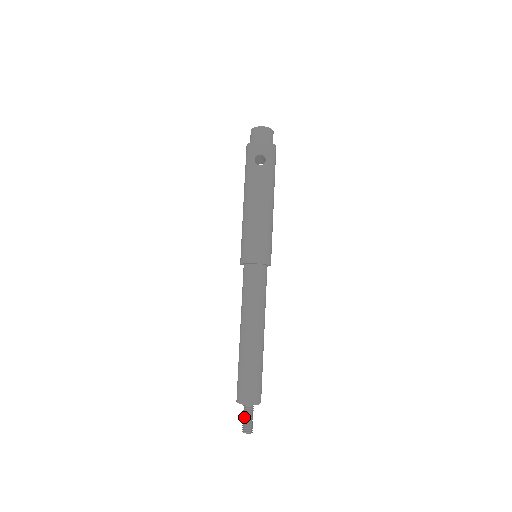
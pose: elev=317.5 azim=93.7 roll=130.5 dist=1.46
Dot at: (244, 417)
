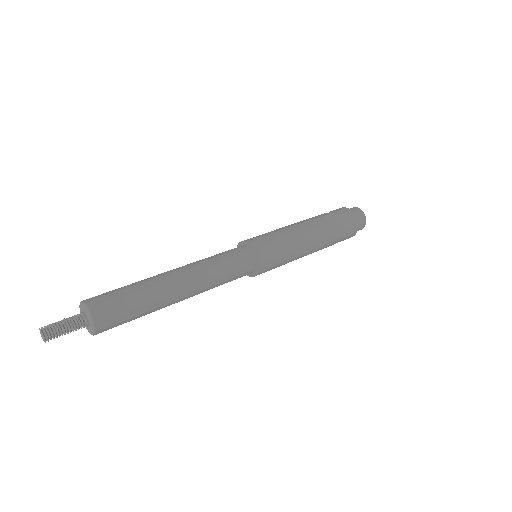
Dot at: occluded
